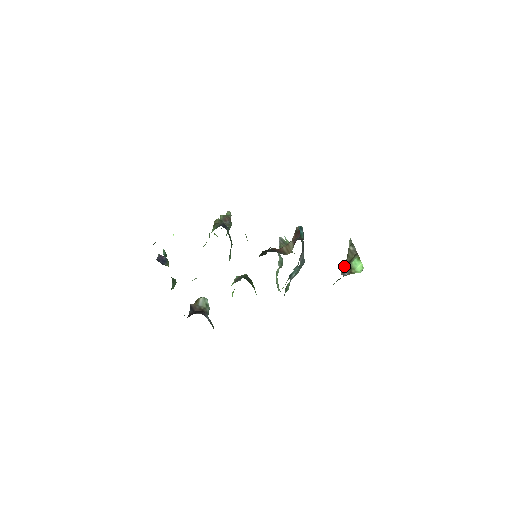
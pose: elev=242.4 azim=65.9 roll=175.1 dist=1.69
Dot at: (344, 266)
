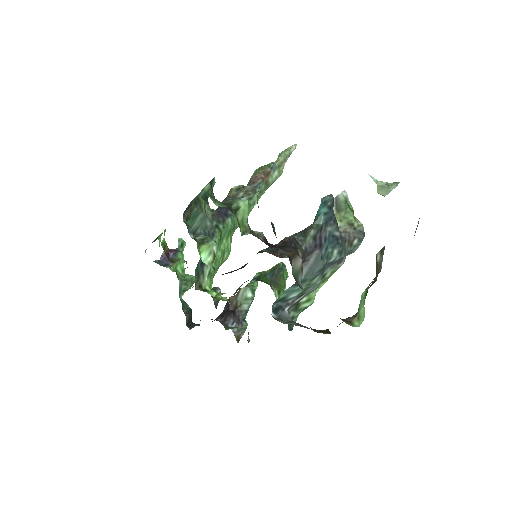
Dot at: occluded
